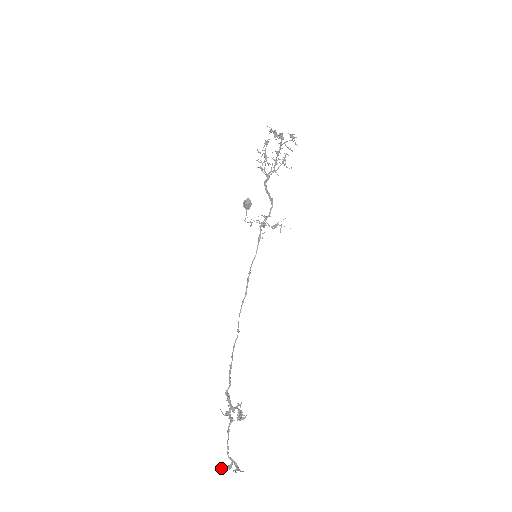
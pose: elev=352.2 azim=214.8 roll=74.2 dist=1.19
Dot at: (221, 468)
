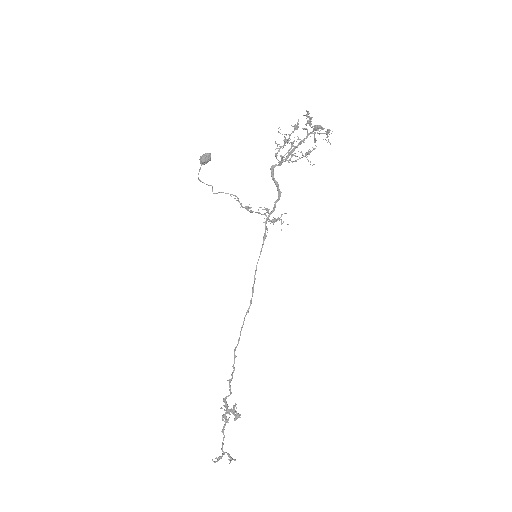
Dot at: occluded
